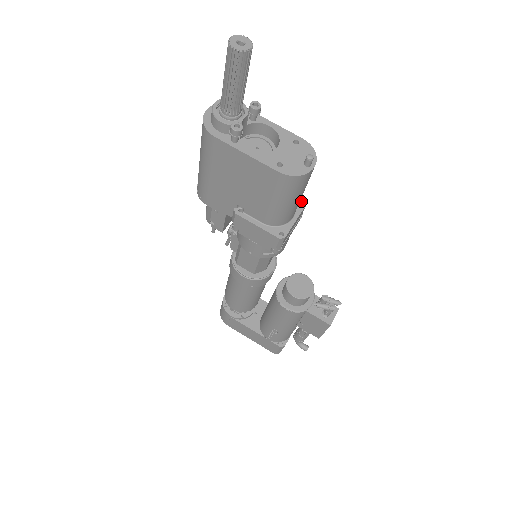
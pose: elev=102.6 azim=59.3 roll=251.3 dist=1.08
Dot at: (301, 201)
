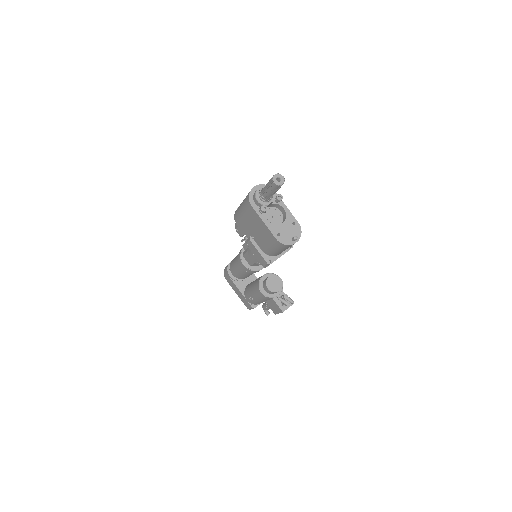
Dot at: occluded
